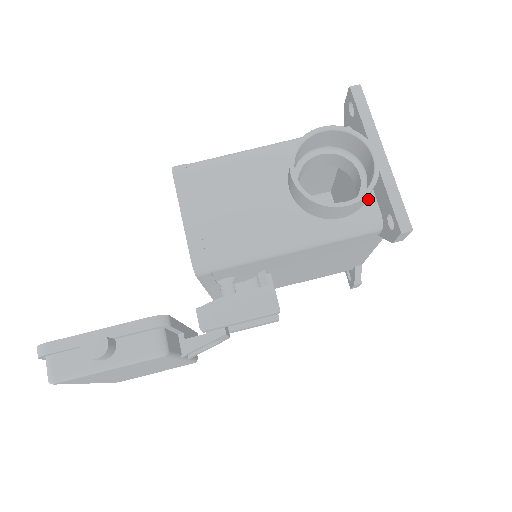
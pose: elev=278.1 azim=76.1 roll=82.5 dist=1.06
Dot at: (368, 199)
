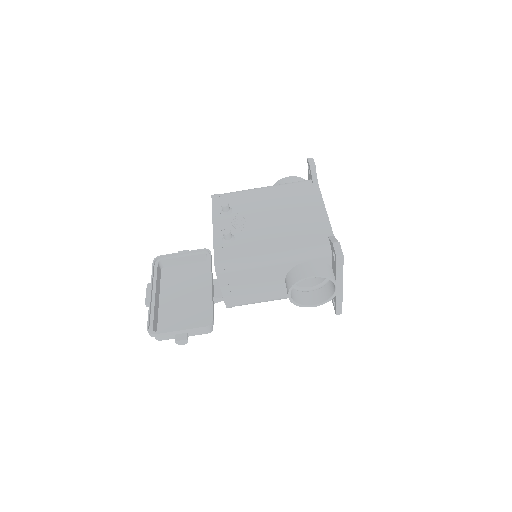
Dot at: occluded
